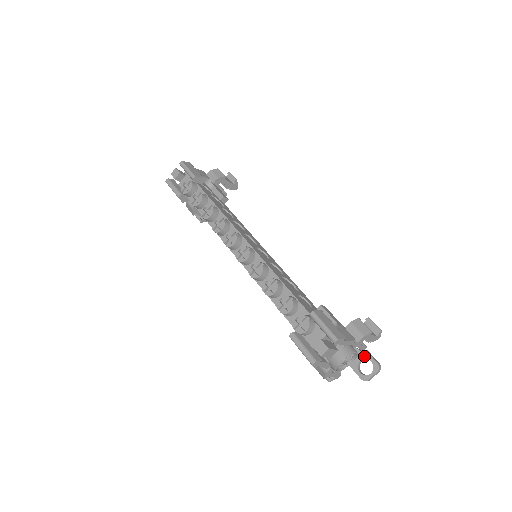
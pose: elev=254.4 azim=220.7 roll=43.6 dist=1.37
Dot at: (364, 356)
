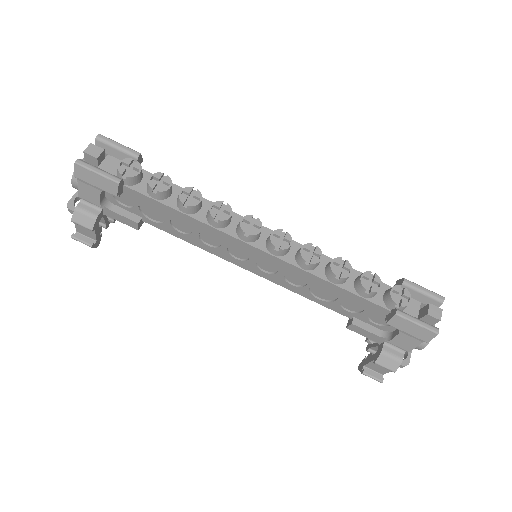
Dot at: occluded
